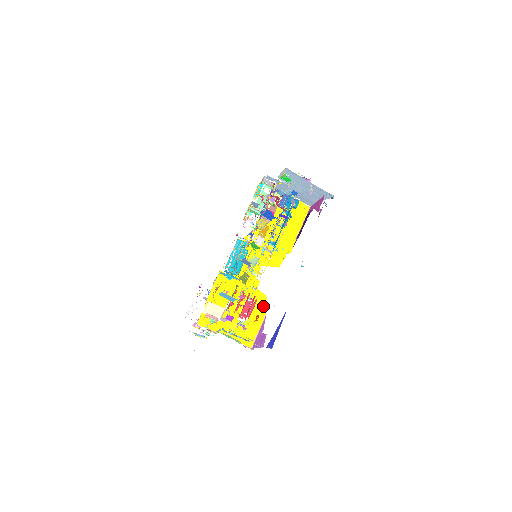
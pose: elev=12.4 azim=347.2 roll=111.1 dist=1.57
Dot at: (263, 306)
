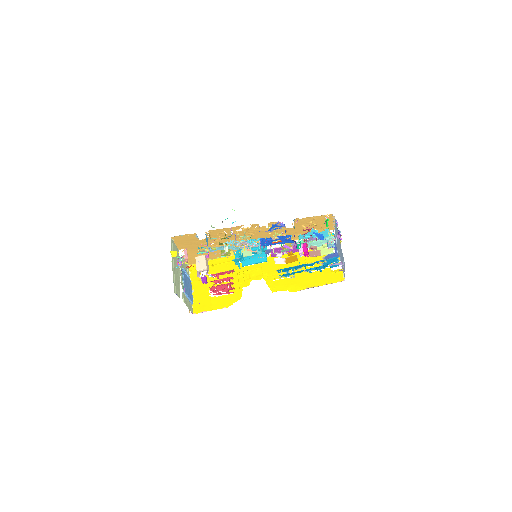
Dot at: (232, 301)
